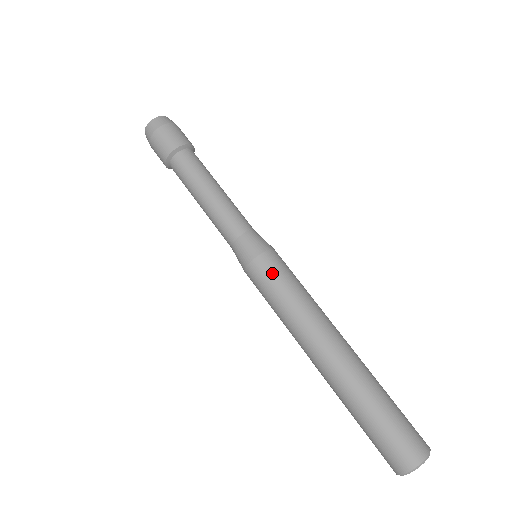
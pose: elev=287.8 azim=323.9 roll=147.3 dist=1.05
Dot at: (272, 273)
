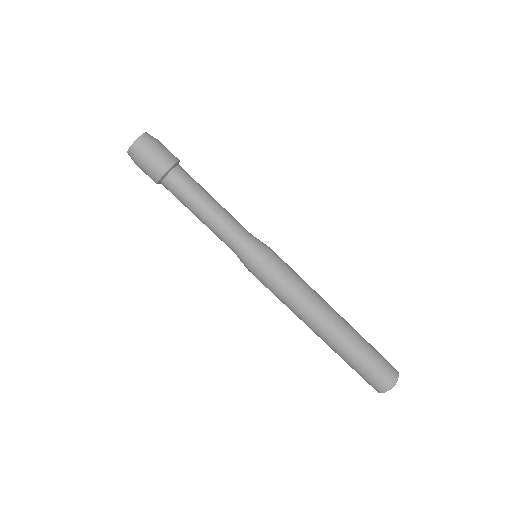
Dot at: (264, 283)
